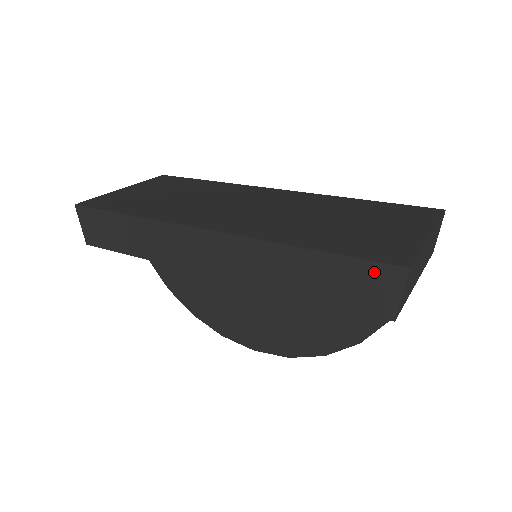
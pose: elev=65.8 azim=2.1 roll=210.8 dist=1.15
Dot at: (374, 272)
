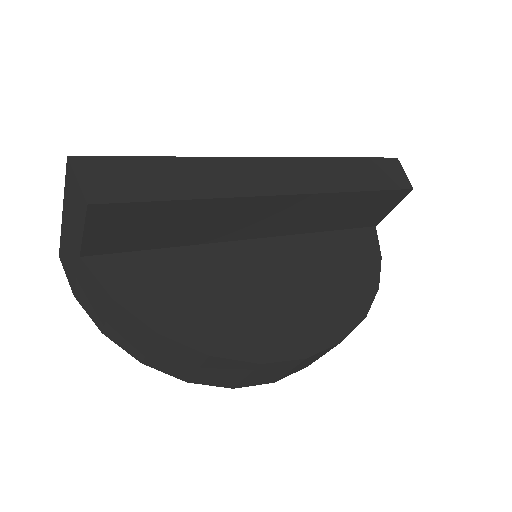
Dot at: (386, 163)
